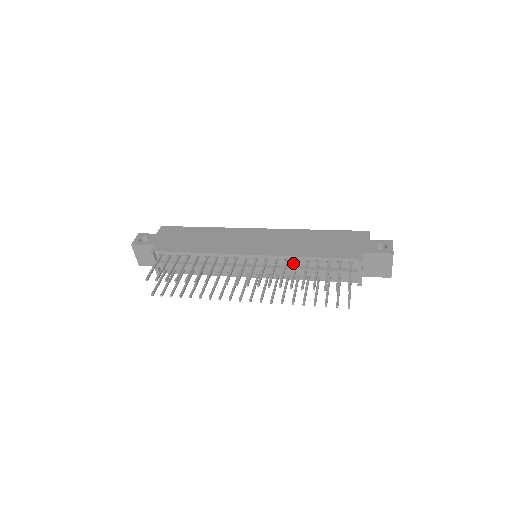
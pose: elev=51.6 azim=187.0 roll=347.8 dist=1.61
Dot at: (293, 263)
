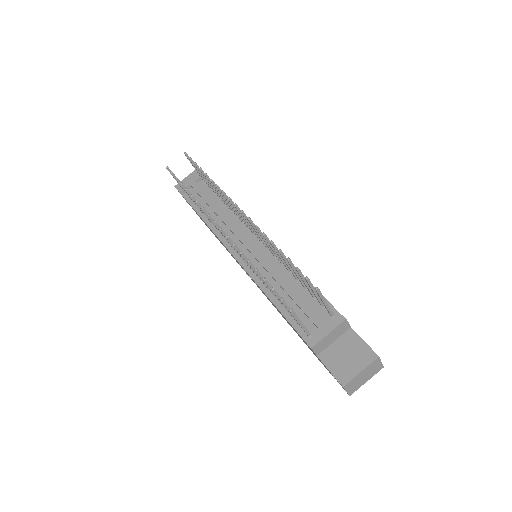
Dot at: (283, 270)
